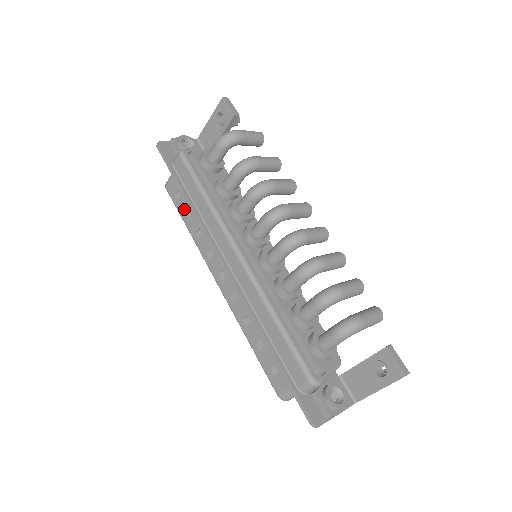
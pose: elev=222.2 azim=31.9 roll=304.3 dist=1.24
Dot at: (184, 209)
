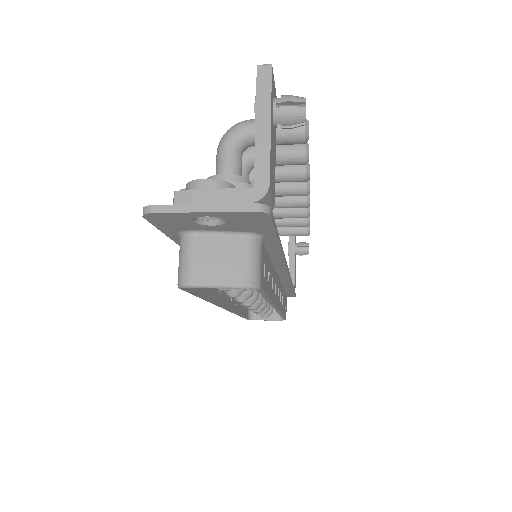
Dot at: occluded
